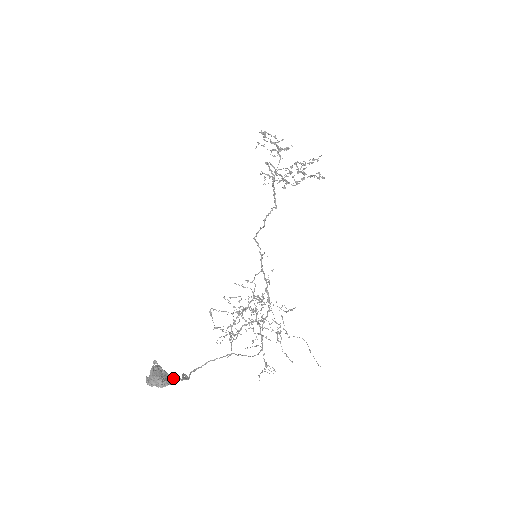
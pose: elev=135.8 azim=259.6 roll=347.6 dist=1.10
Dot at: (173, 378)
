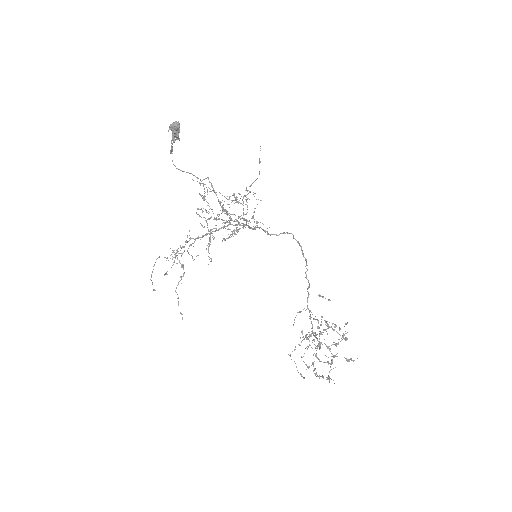
Dot at: (173, 140)
